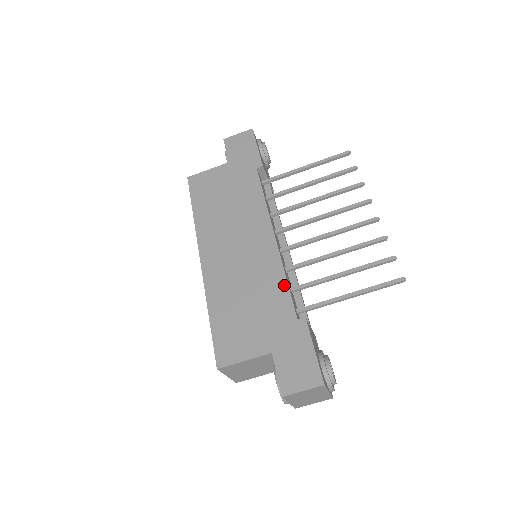
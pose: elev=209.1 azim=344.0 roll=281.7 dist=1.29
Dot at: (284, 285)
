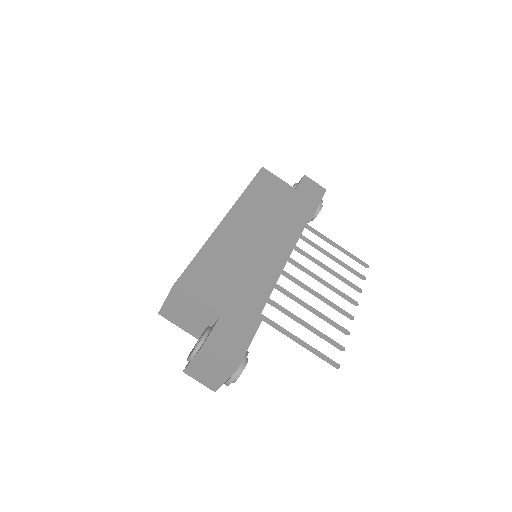
Dot at: (266, 288)
